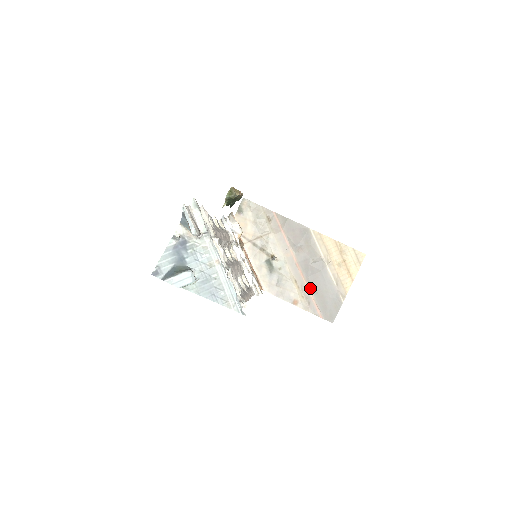
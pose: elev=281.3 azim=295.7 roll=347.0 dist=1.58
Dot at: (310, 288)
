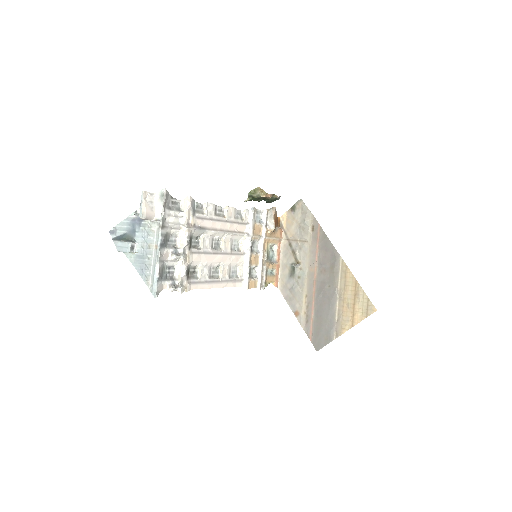
Dot at: (314, 309)
